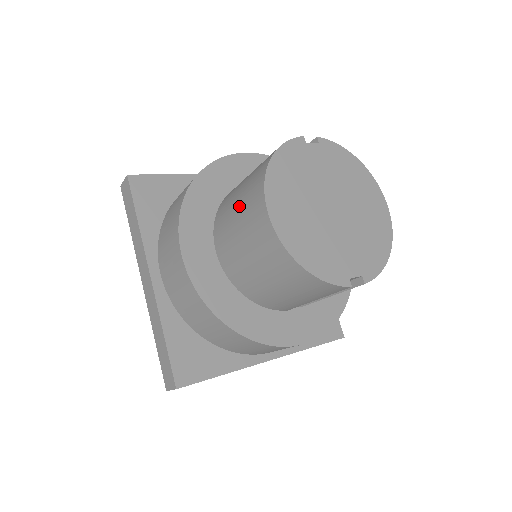
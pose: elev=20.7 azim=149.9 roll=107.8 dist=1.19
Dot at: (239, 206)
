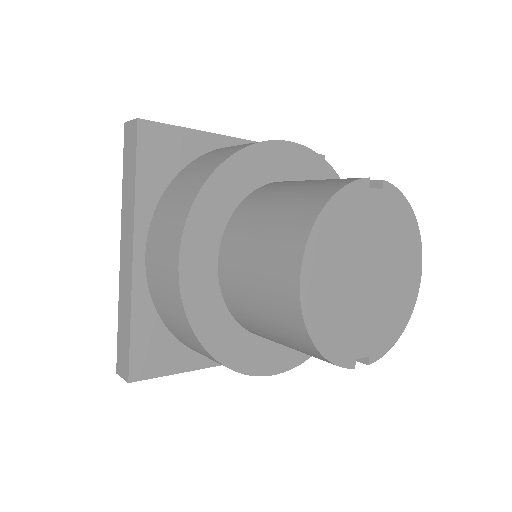
Dot at: (265, 236)
